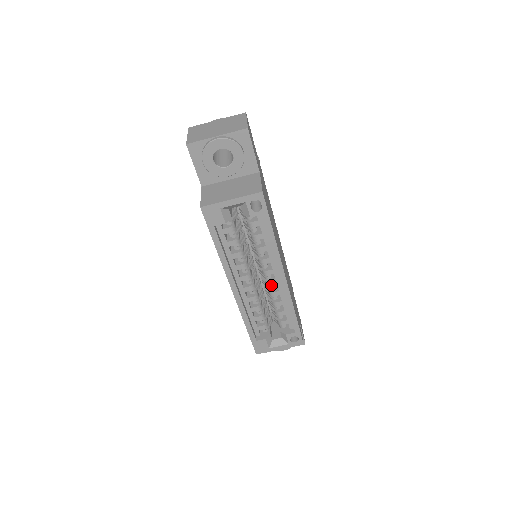
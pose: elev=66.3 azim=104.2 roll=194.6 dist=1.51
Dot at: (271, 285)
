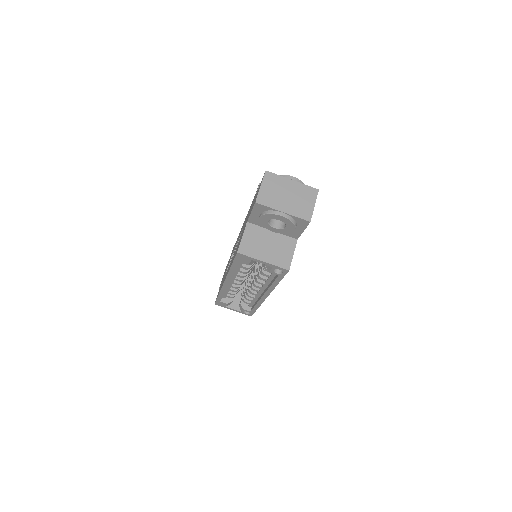
Dot at: (254, 290)
